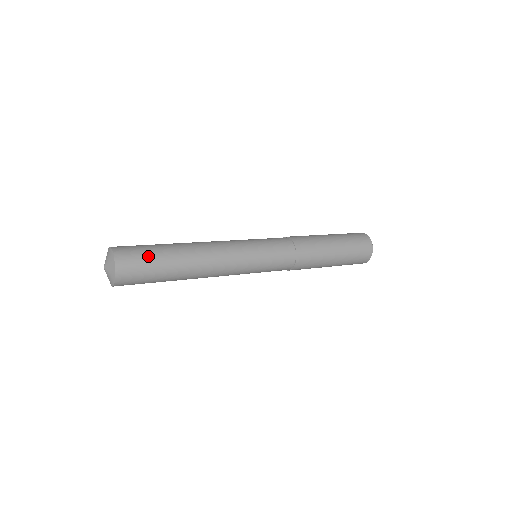
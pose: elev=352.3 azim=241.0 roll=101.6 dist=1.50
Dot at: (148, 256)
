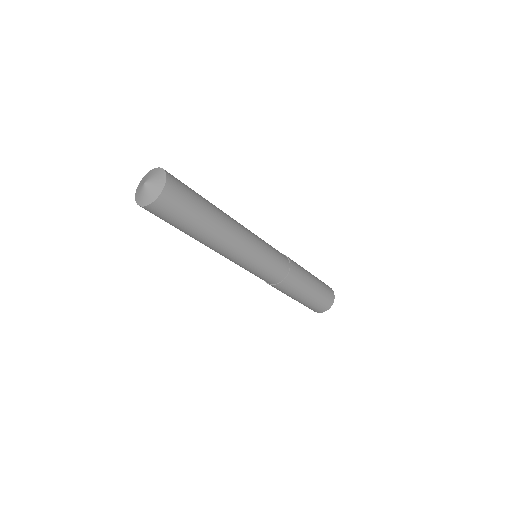
Dot at: occluded
